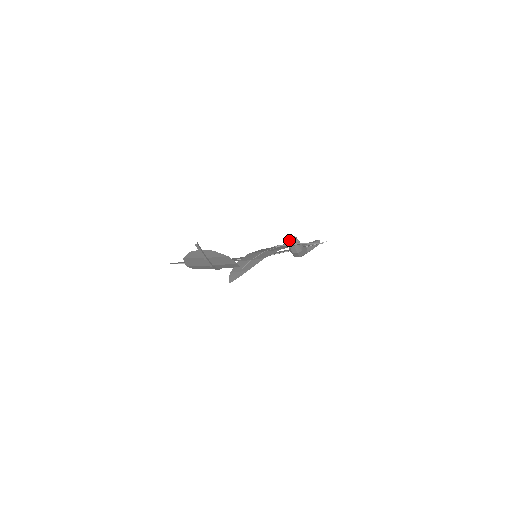
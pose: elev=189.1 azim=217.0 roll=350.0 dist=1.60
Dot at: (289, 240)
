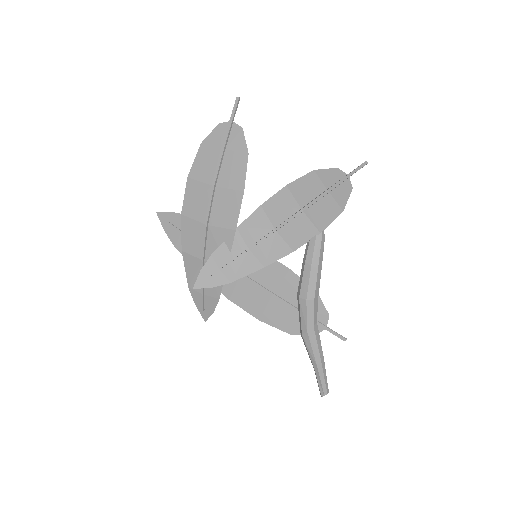
Dot at: (317, 214)
